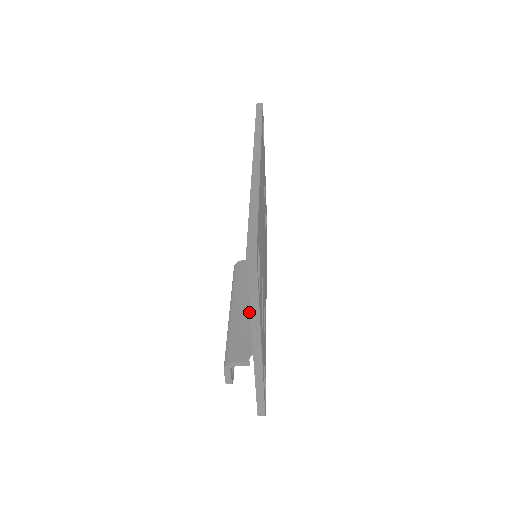
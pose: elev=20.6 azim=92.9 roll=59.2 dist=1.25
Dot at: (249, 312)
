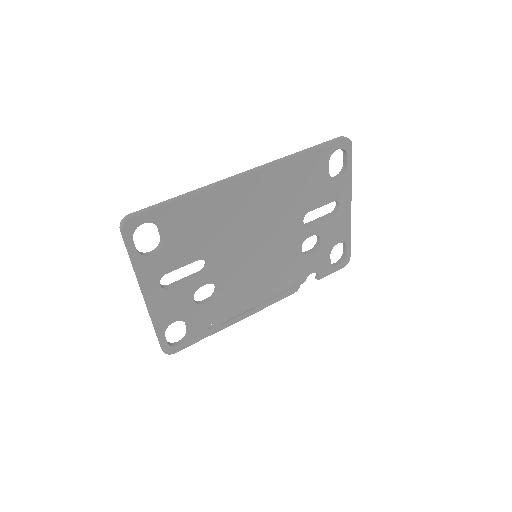
Dot at: occluded
